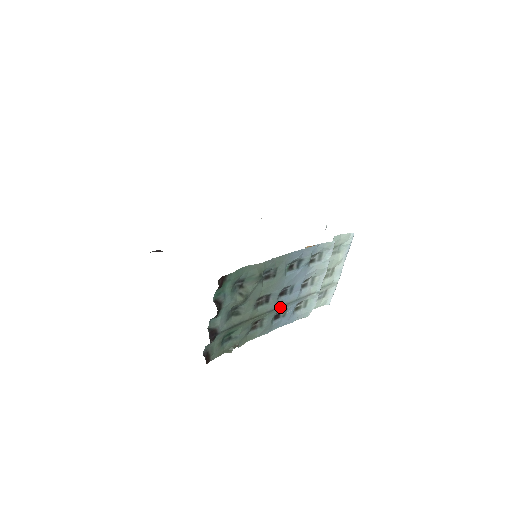
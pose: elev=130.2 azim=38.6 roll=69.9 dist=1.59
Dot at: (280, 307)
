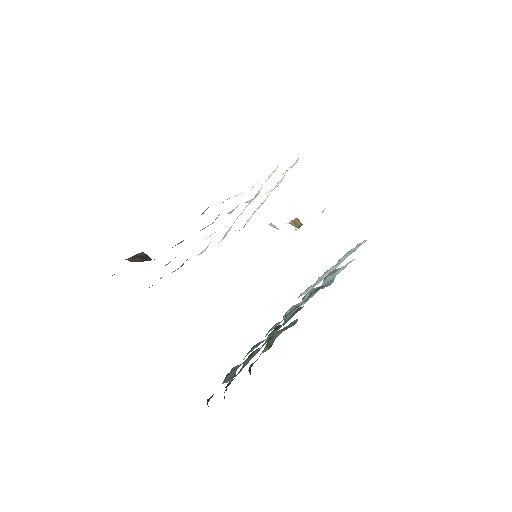
Dot at: occluded
